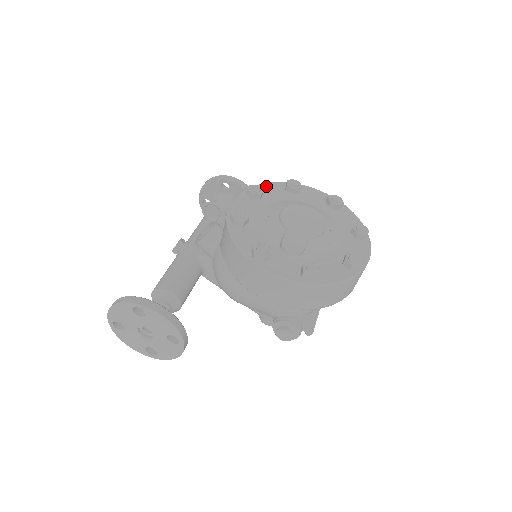
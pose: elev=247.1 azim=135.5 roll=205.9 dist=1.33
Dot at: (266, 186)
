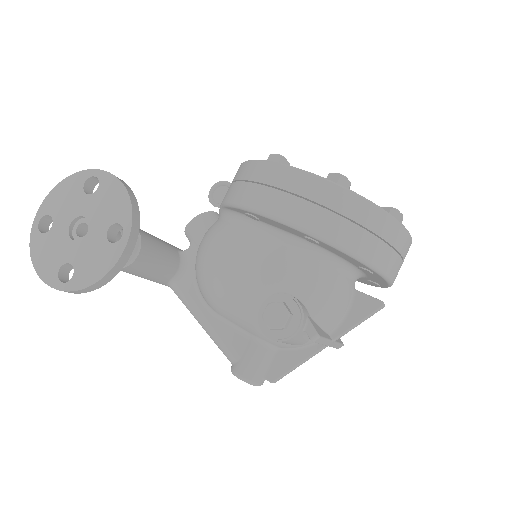
Dot at: occluded
